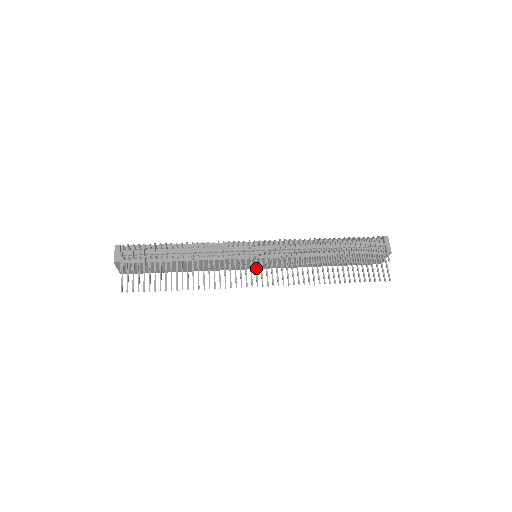
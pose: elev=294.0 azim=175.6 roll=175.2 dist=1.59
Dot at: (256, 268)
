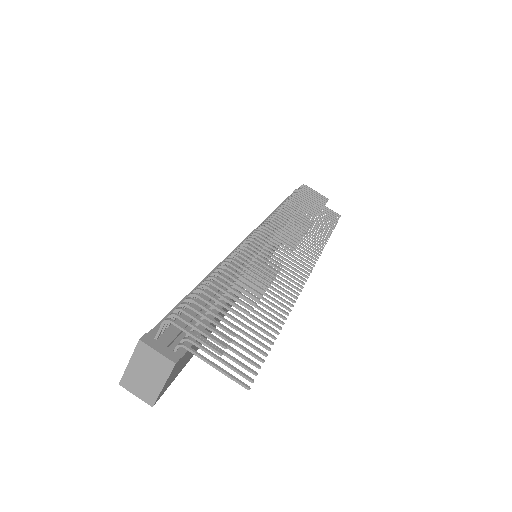
Dot at: occluded
